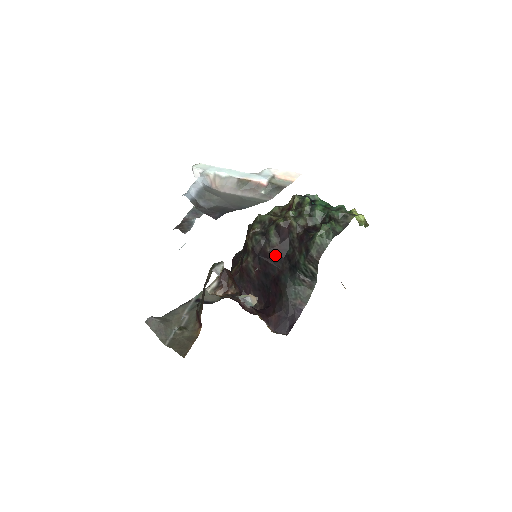
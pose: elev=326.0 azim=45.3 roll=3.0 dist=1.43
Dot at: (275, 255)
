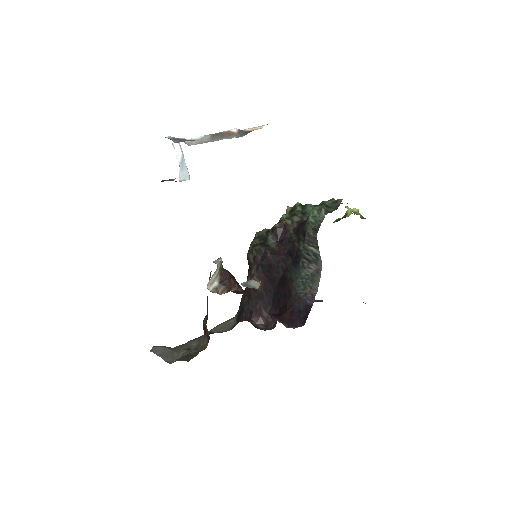
Dot at: (276, 257)
